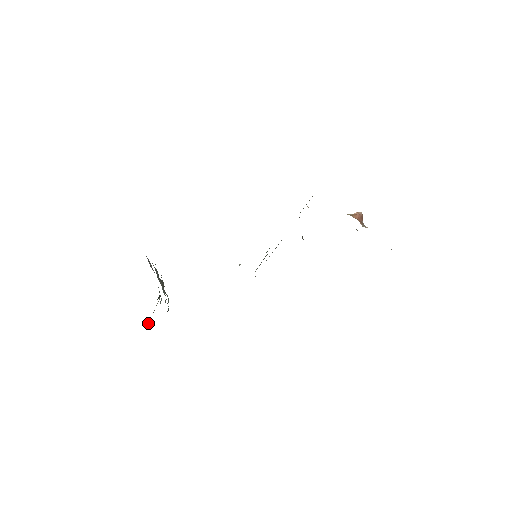
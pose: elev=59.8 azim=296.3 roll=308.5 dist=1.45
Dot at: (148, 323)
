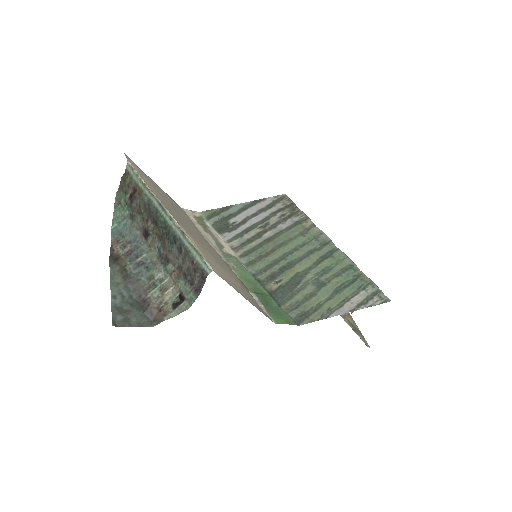
Dot at: (148, 315)
